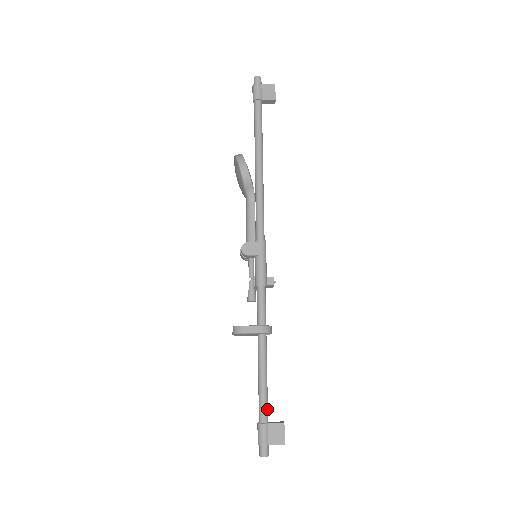
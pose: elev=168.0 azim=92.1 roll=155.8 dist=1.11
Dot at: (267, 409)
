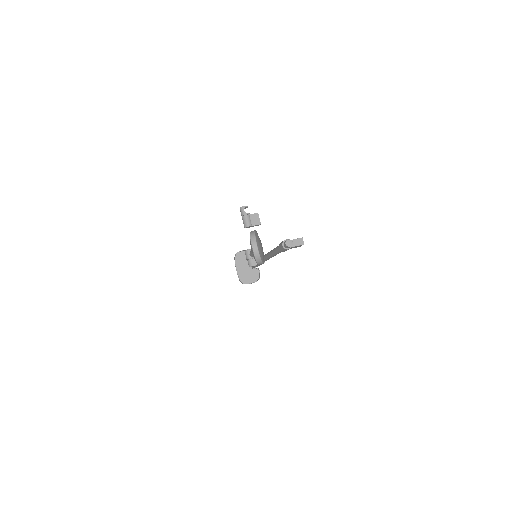
Dot at: occluded
